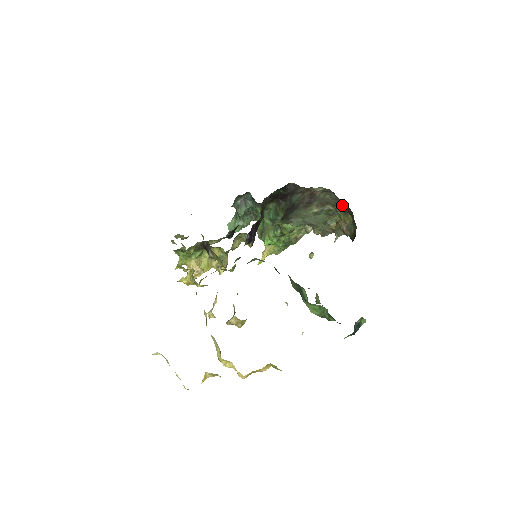
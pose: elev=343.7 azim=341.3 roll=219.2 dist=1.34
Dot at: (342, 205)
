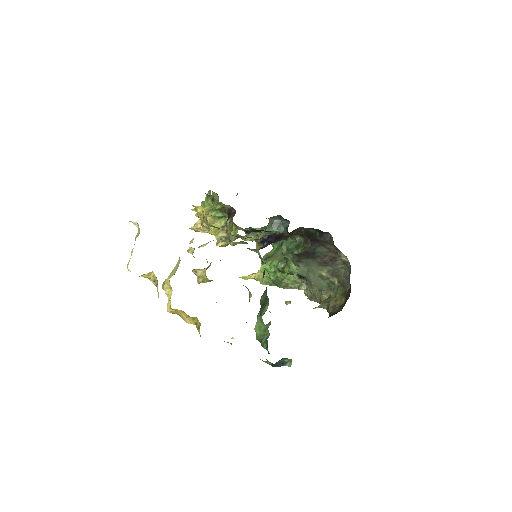
Dot at: (346, 287)
